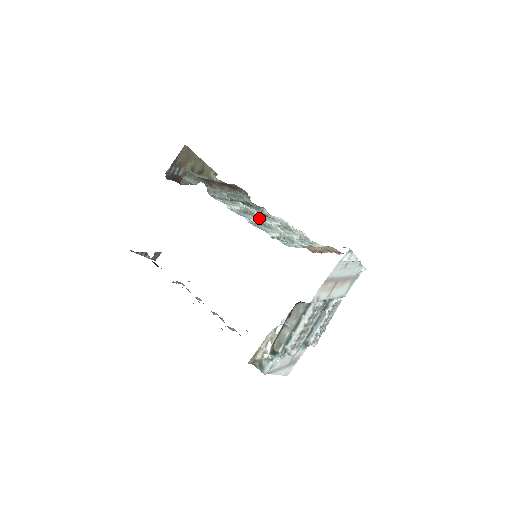
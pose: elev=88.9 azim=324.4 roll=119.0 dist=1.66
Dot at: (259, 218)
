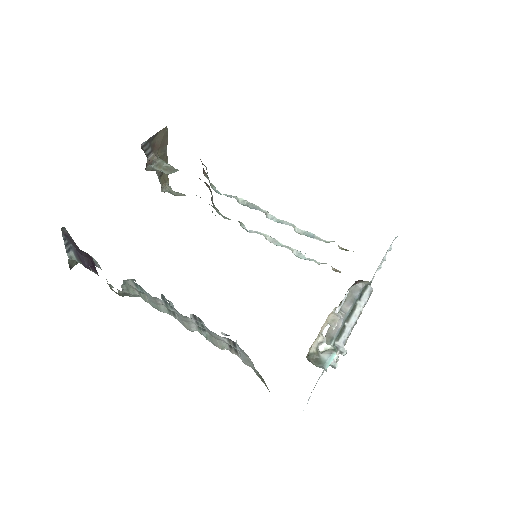
Dot at: (265, 212)
